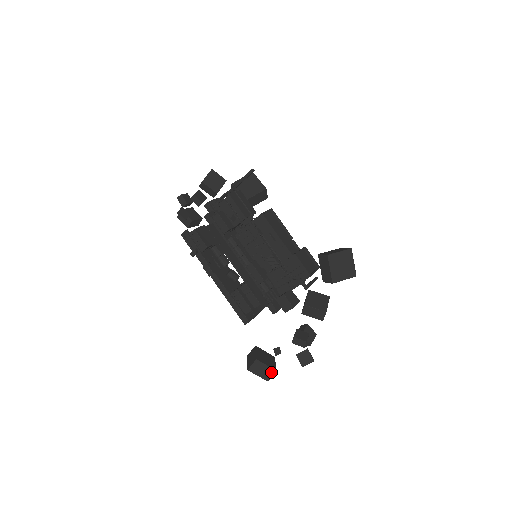
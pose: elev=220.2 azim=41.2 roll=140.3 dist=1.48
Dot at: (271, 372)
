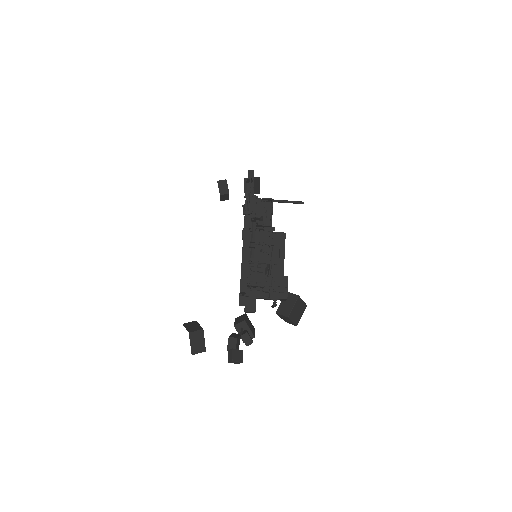
Dot at: (202, 349)
